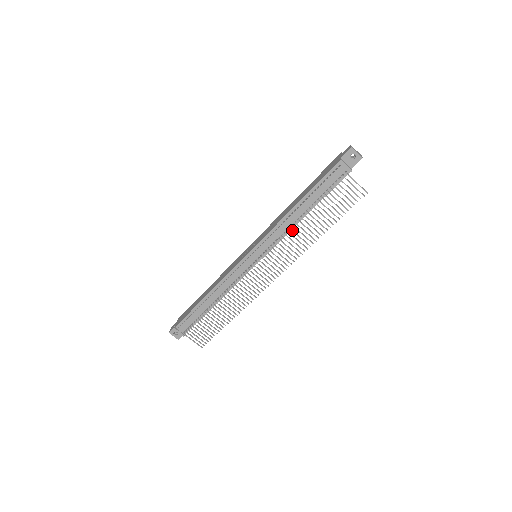
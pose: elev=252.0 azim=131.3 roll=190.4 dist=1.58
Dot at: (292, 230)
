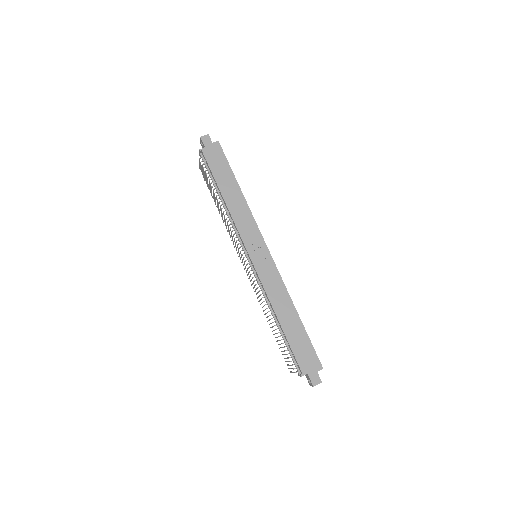
Dot at: occluded
